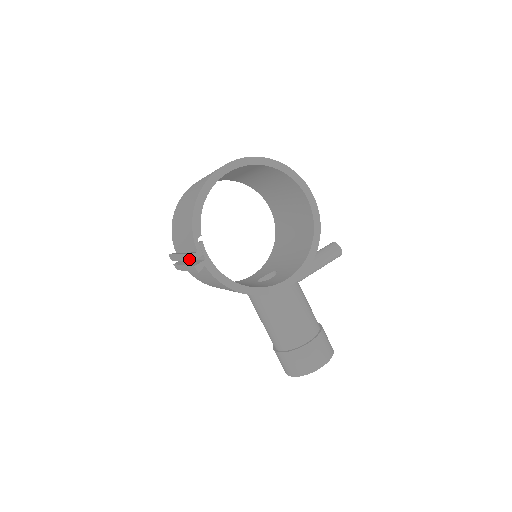
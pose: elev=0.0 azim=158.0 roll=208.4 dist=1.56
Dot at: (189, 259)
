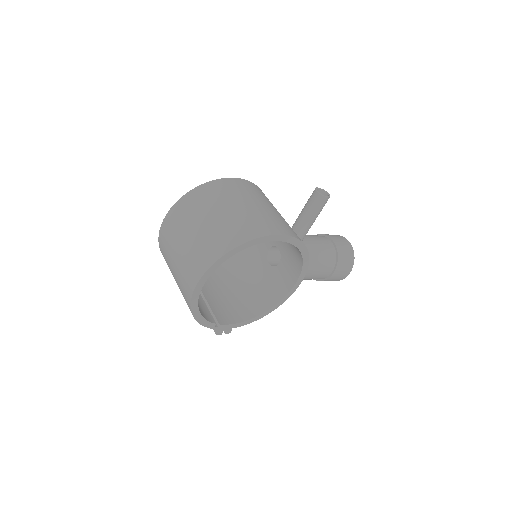
Dot at: occluded
